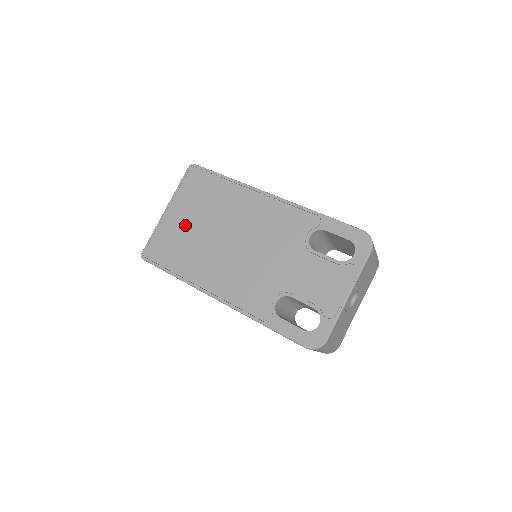
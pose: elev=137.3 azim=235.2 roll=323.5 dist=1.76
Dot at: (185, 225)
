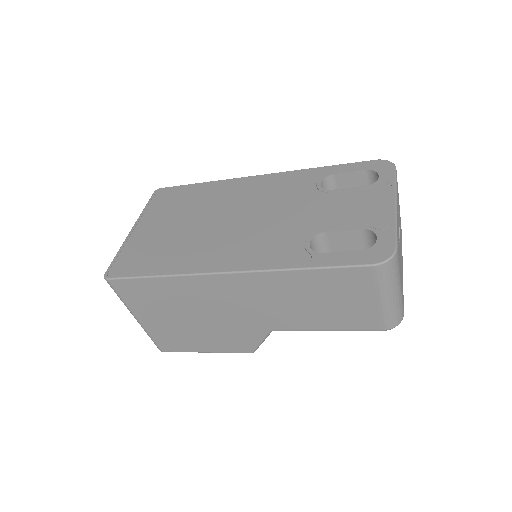
Dot at: (161, 230)
